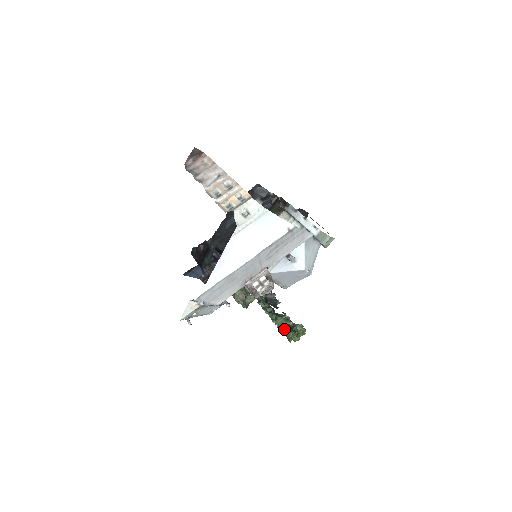
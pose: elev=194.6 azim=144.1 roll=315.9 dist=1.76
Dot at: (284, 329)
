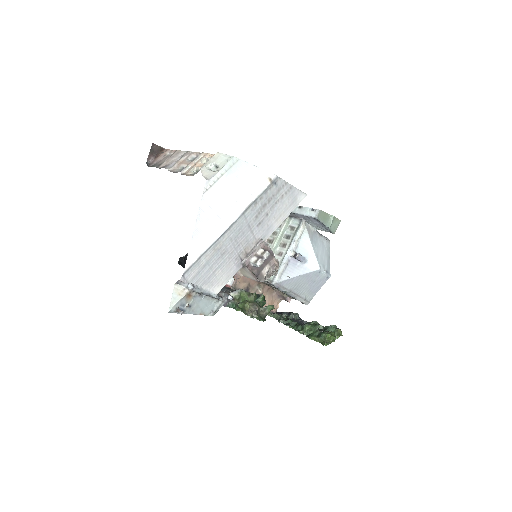
Dot at: (314, 334)
